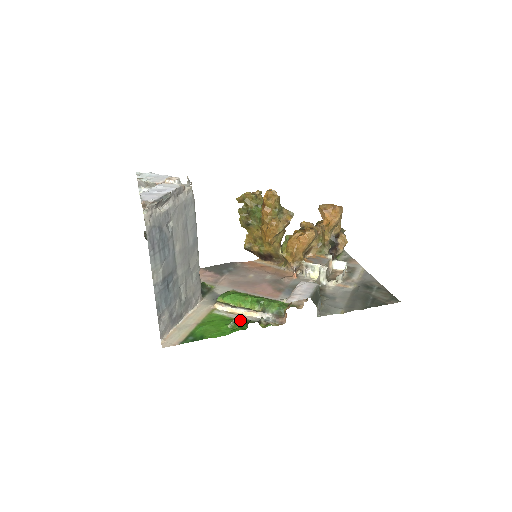
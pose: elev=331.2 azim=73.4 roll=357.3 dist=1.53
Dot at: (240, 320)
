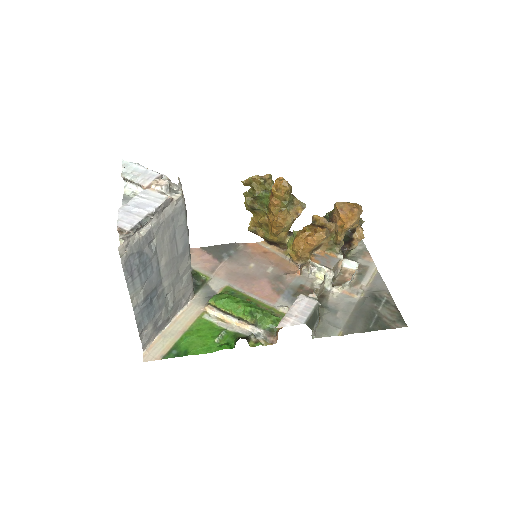
Dot at: (229, 332)
